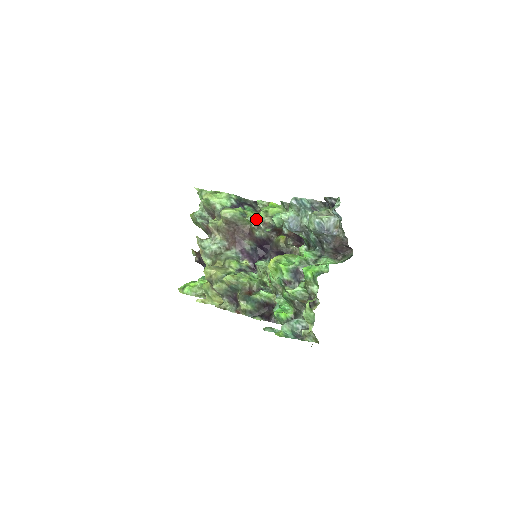
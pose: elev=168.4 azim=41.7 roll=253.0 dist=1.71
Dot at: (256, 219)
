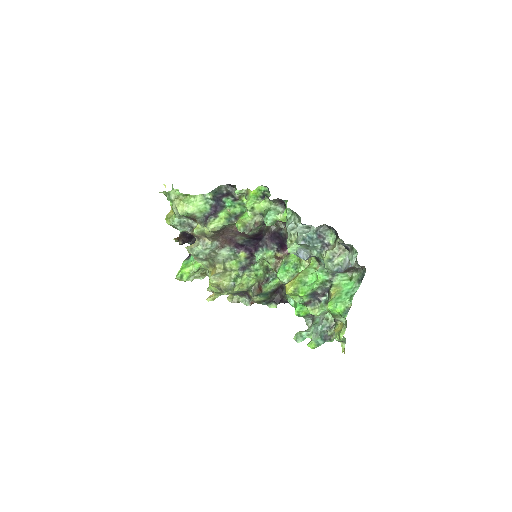
Dot at: (247, 225)
